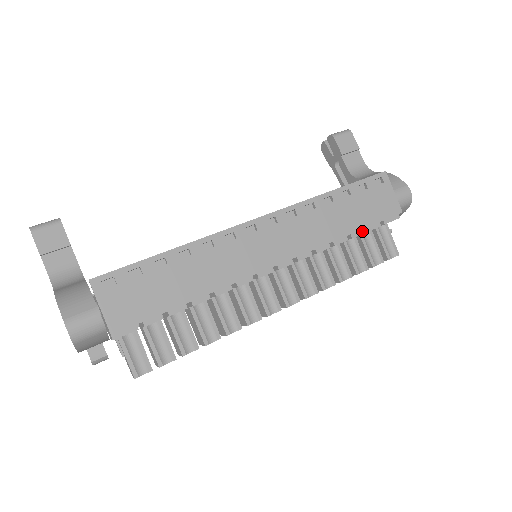
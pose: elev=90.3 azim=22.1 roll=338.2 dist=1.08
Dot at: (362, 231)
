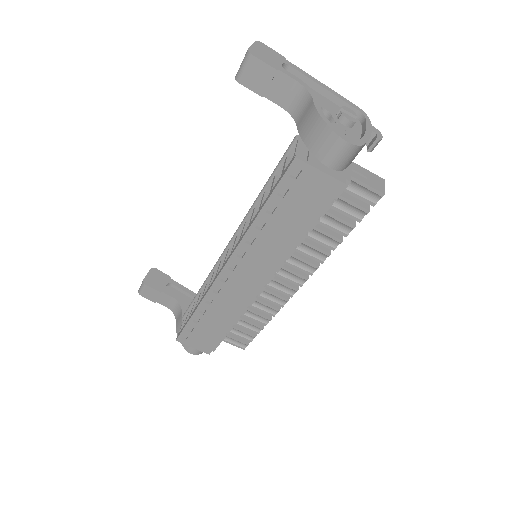
Dot at: (316, 221)
